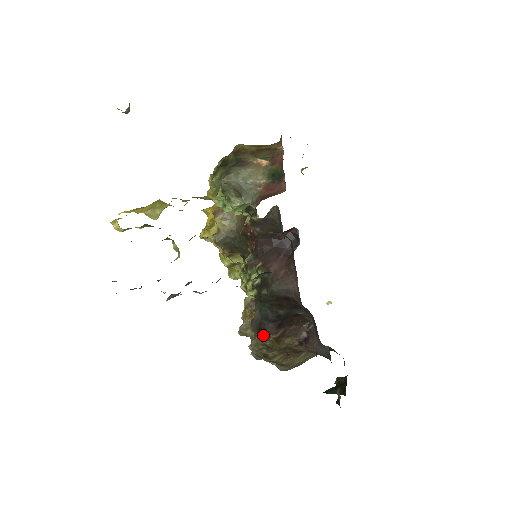
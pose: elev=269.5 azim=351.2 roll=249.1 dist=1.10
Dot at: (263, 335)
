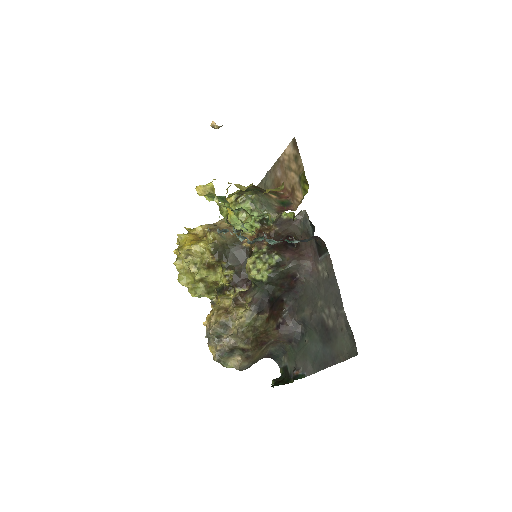
Dot at: (259, 313)
